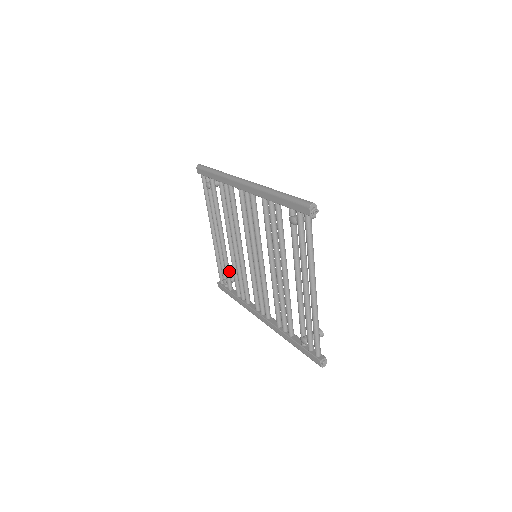
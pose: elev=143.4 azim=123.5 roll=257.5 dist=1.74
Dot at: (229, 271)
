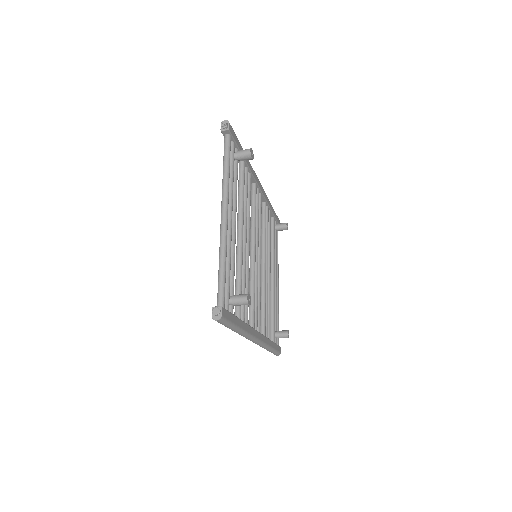
Dot at: (273, 318)
